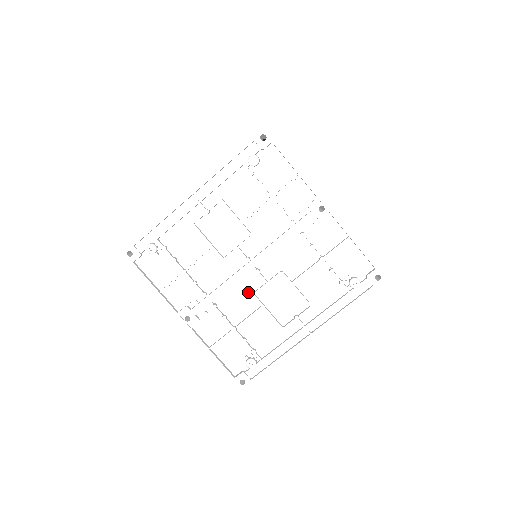
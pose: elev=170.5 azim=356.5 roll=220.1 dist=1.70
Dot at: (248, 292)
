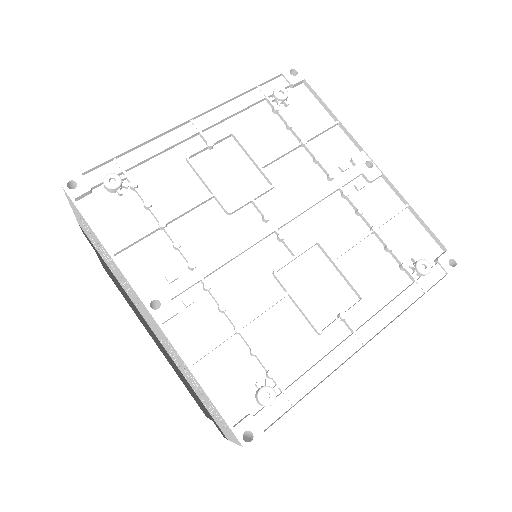
Dot at: (264, 269)
